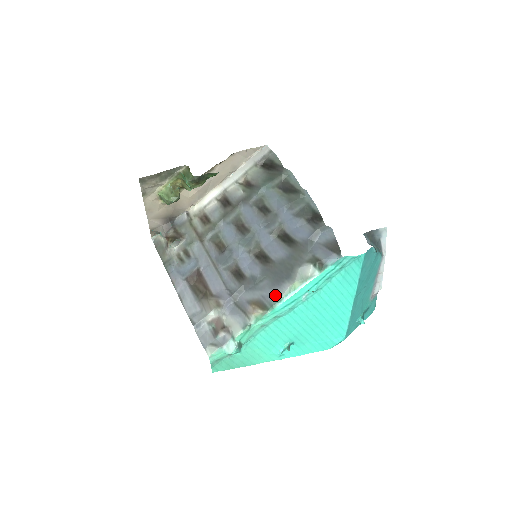
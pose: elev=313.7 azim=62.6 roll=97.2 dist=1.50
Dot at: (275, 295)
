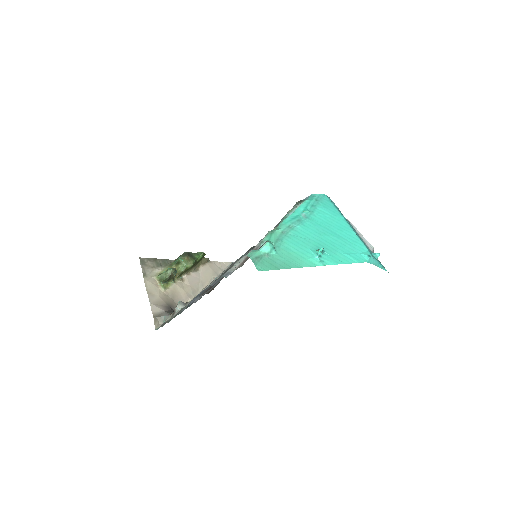
Dot at: occluded
